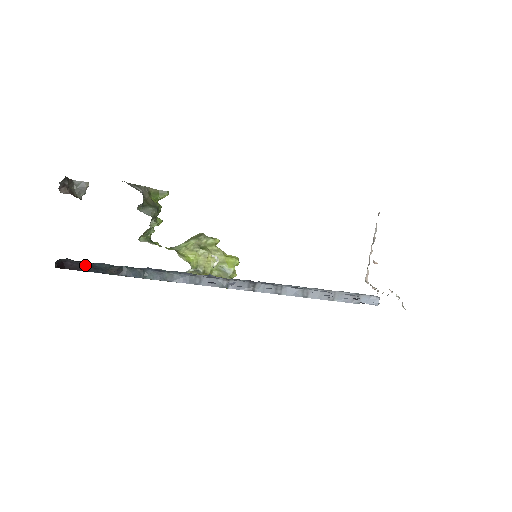
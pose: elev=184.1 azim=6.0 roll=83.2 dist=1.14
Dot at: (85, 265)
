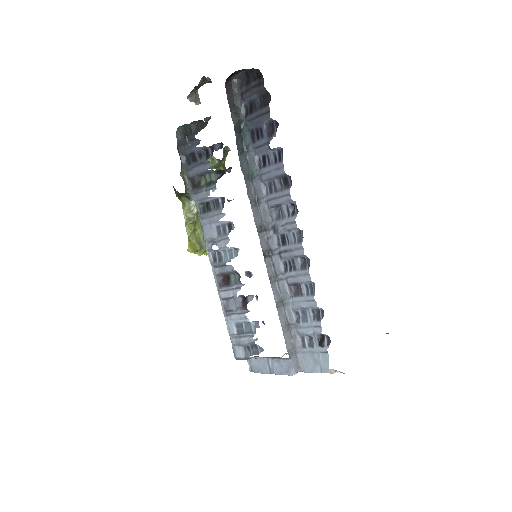
Dot at: (234, 97)
